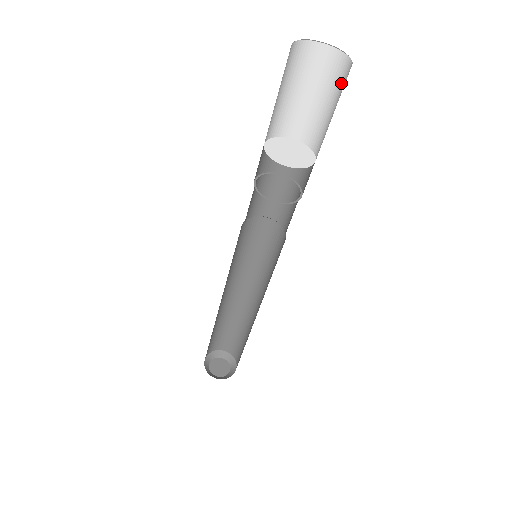
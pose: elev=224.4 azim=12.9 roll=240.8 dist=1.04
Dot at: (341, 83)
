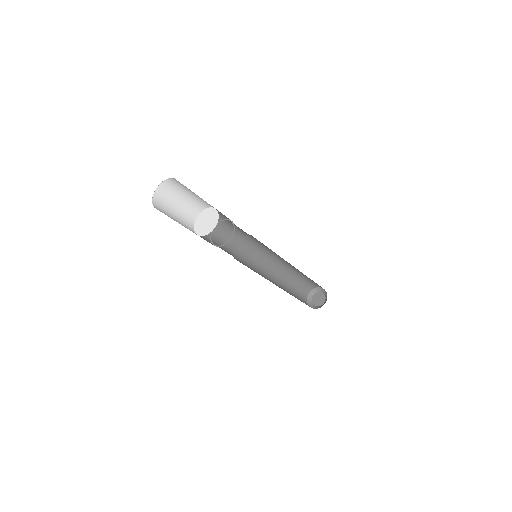
Dot at: occluded
